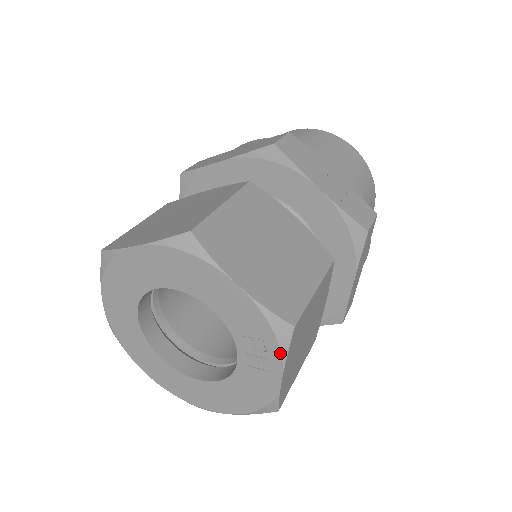
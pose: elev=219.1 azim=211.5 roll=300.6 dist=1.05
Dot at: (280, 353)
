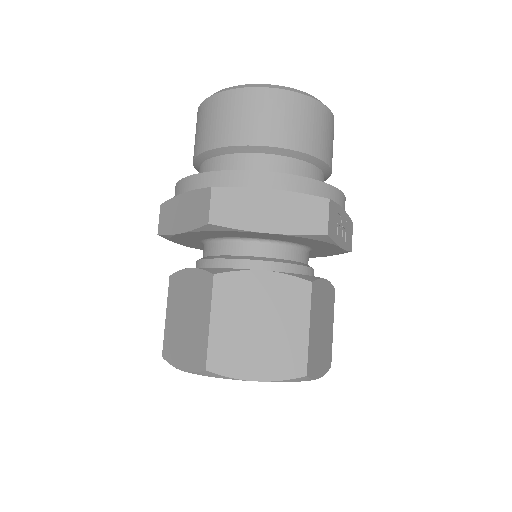
Dot at: occluded
